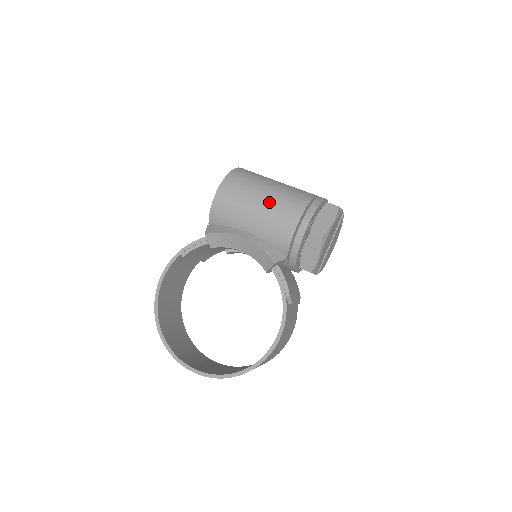
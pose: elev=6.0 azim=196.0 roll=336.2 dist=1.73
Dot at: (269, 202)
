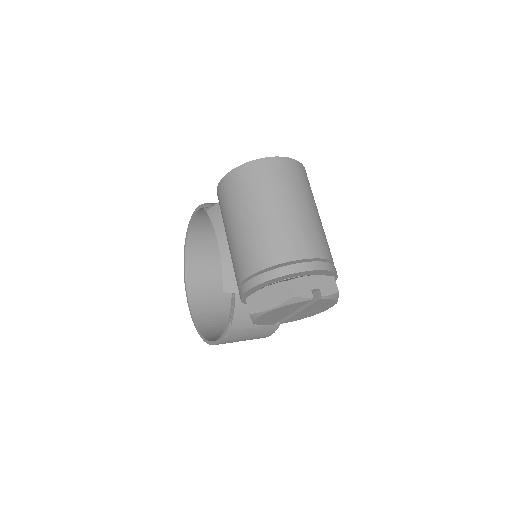
Dot at: (240, 234)
